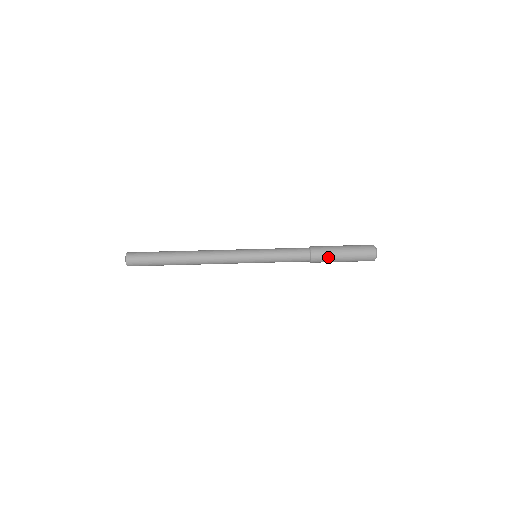
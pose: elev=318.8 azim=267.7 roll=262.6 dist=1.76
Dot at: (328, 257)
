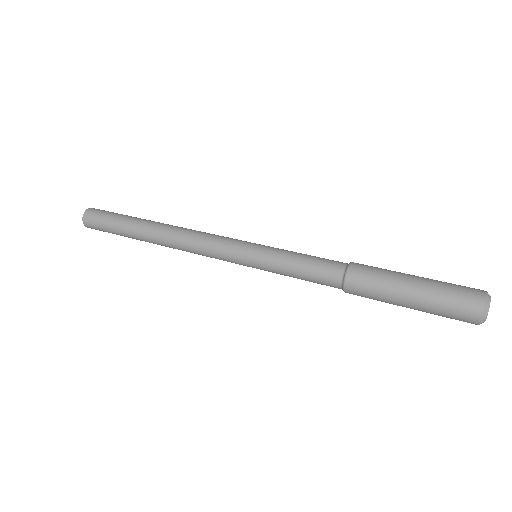
Dot at: (376, 299)
